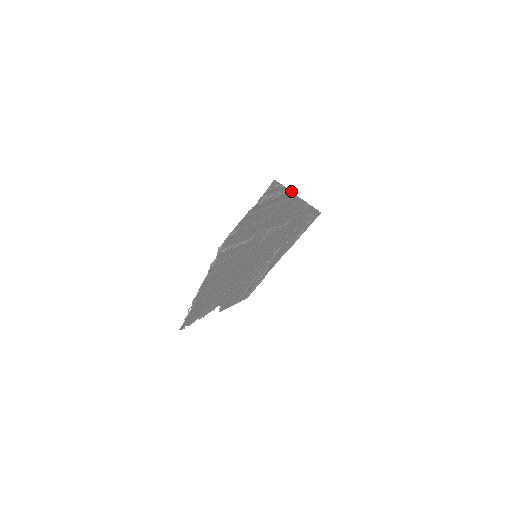
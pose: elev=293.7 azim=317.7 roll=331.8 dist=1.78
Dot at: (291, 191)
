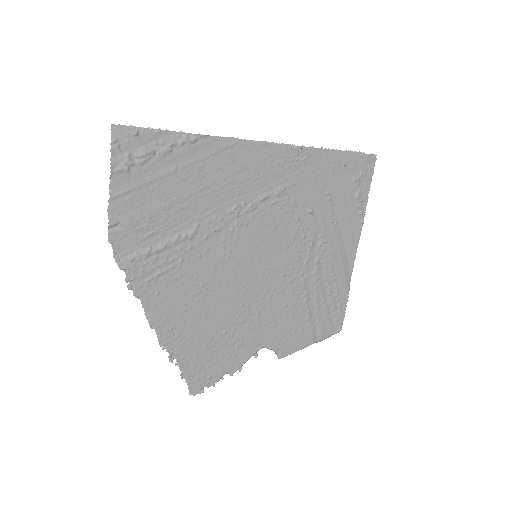
Dot at: (199, 134)
